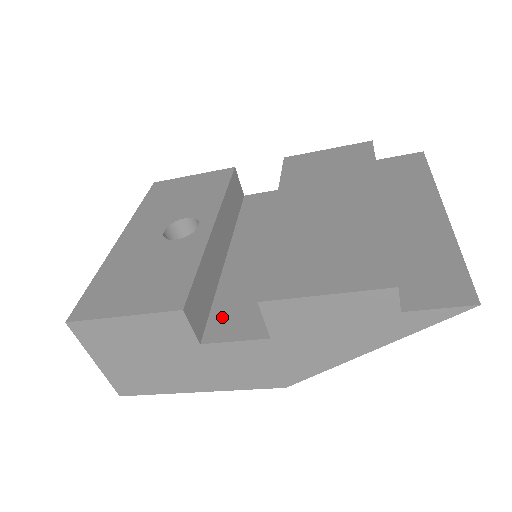
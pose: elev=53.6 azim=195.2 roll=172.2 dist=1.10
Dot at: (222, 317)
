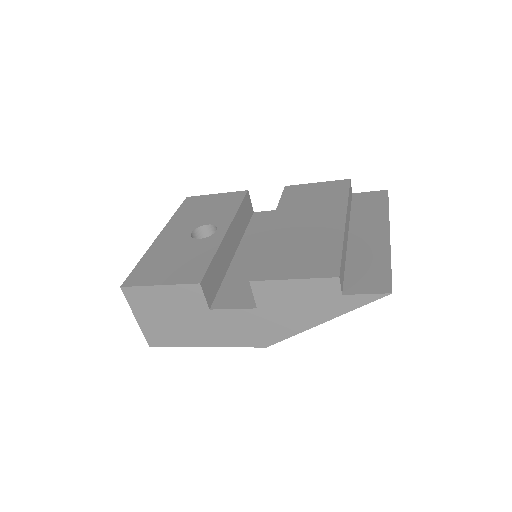
Dot at: (226, 294)
